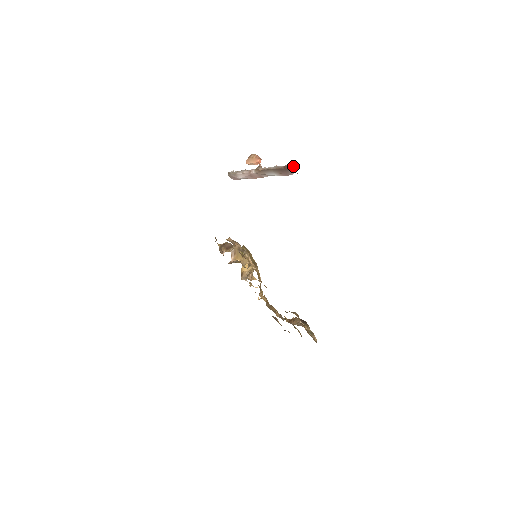
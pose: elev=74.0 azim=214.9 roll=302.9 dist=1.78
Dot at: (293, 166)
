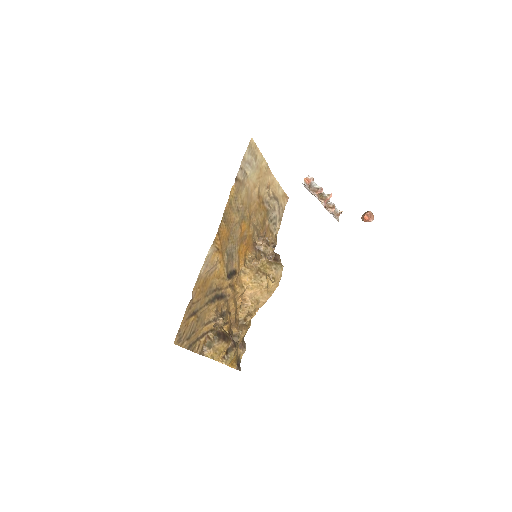
Dot at: (312, 180)
